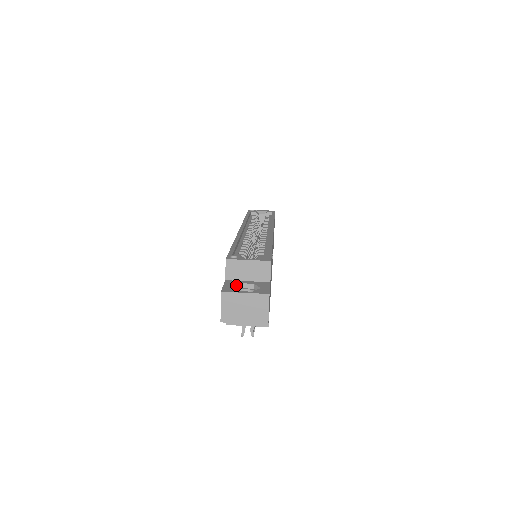
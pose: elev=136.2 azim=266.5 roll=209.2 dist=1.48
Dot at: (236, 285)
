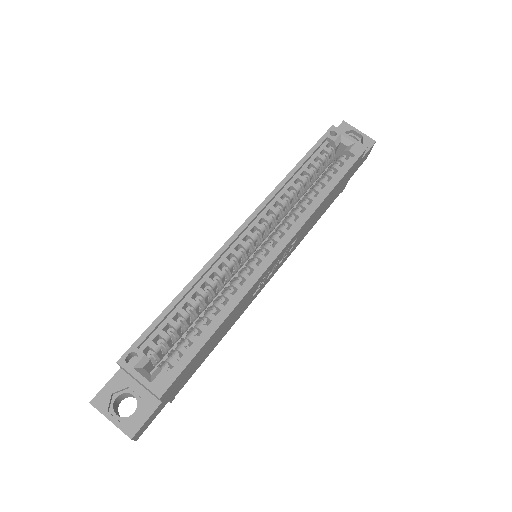
Dot at: (120, 390)
